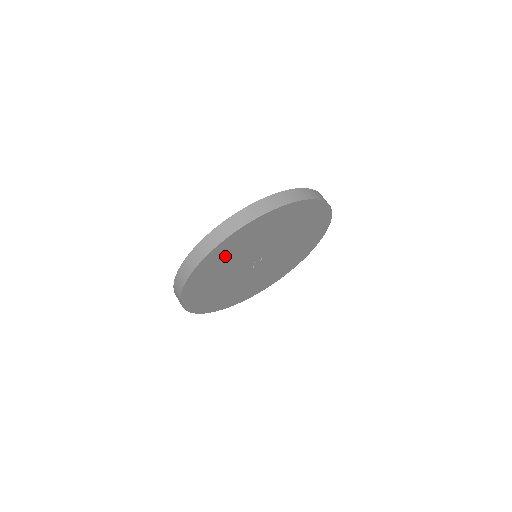
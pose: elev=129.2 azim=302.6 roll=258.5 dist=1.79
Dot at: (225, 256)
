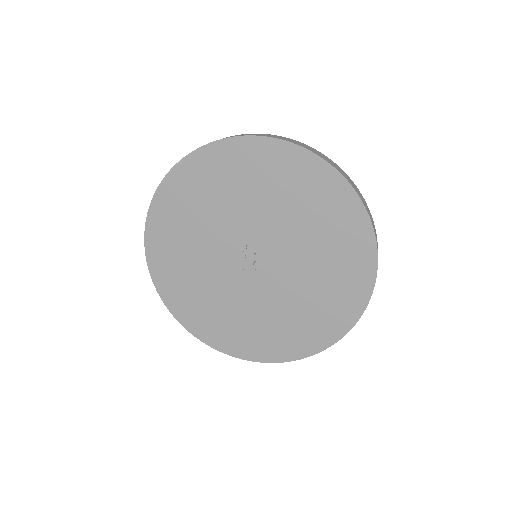
Dot at: (199, 192)
